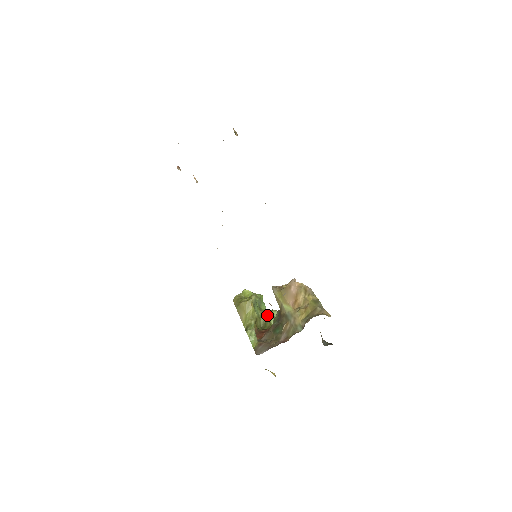
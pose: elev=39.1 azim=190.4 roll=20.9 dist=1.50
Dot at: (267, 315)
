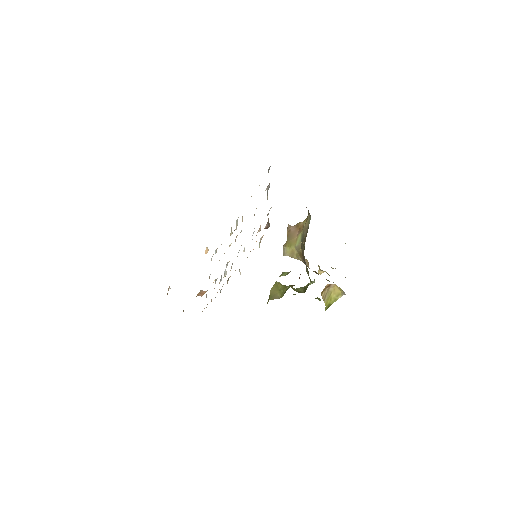
Dot at: occluded
